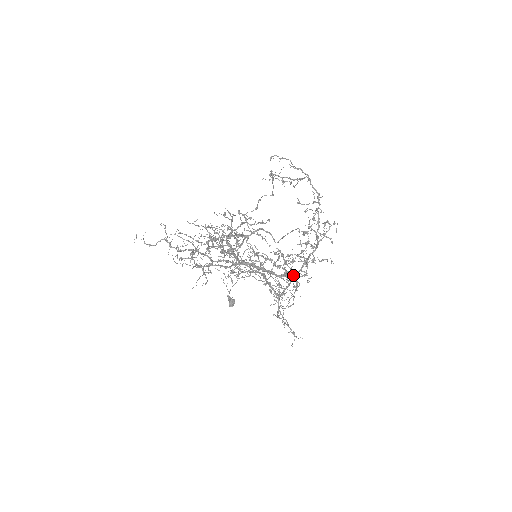
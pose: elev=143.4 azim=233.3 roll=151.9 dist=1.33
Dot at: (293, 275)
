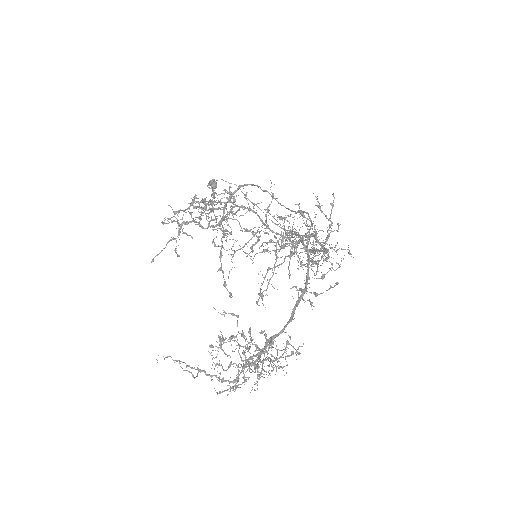
Dot at: (303, 245)
